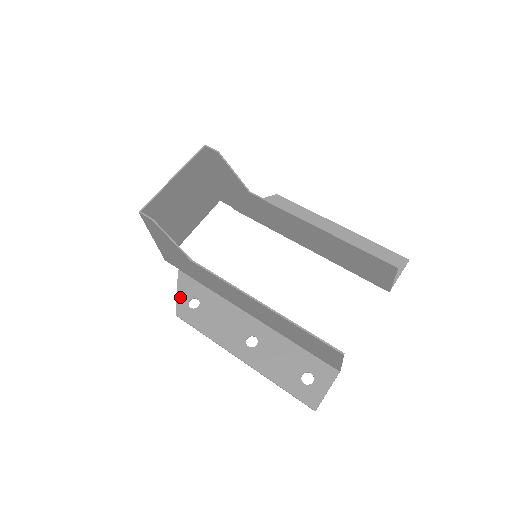
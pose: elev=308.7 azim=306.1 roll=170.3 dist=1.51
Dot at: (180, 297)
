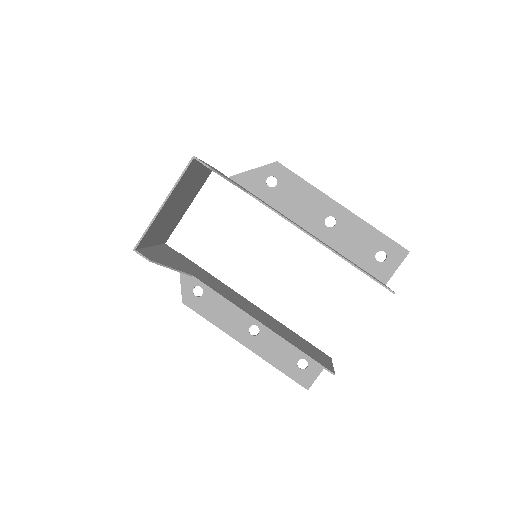
Dot at: (184, 285)
